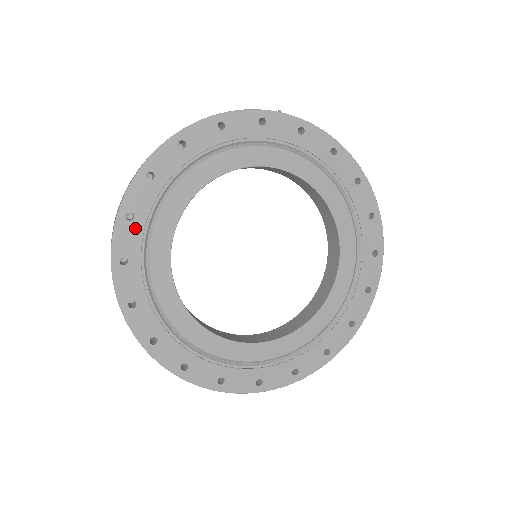
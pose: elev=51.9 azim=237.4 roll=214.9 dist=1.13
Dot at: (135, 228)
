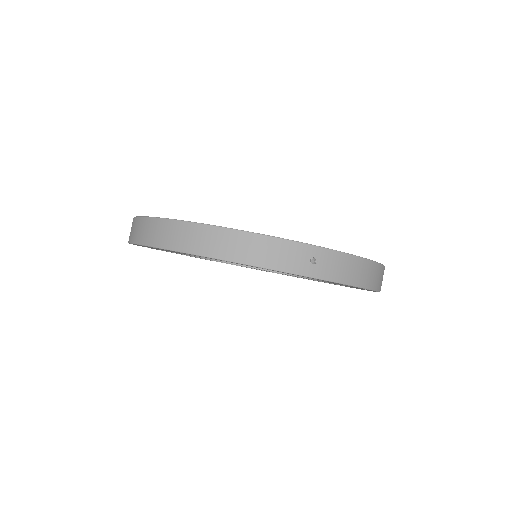
Dot at: occluded
